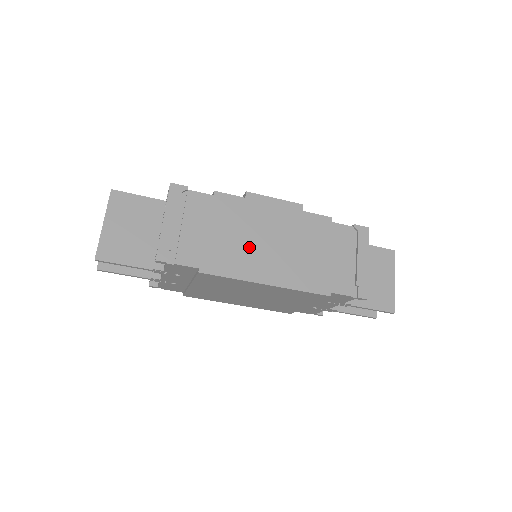
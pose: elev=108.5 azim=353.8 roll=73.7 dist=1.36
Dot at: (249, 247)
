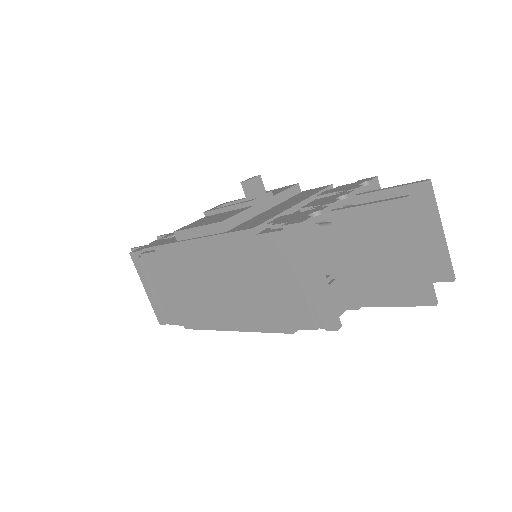
Dot at: (202, 296)
